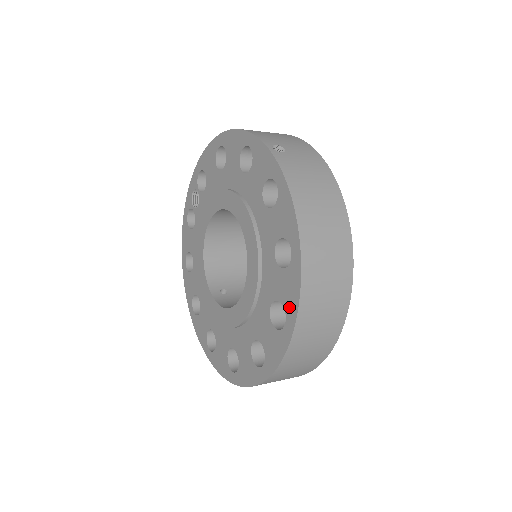
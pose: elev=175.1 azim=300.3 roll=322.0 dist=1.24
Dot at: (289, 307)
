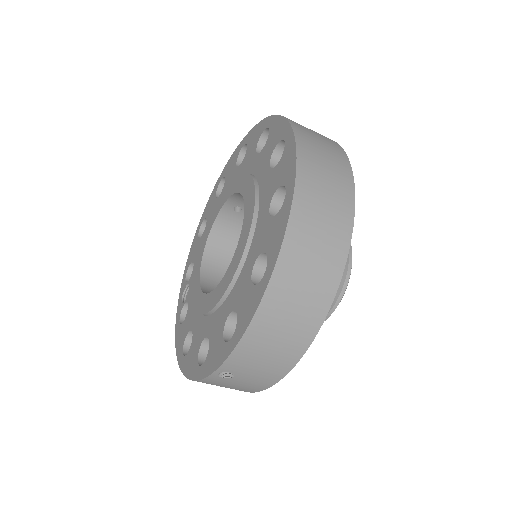
Dot at: (281, 133)
